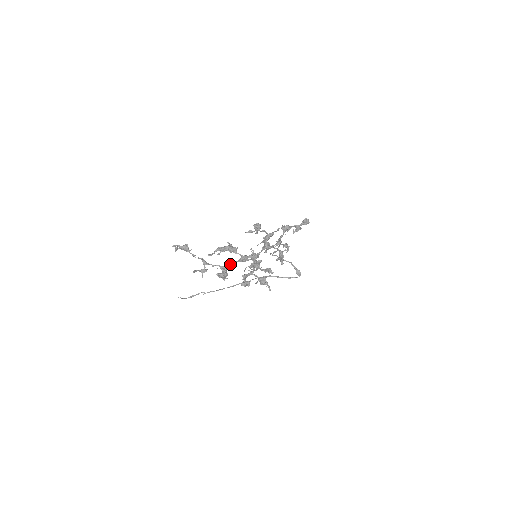
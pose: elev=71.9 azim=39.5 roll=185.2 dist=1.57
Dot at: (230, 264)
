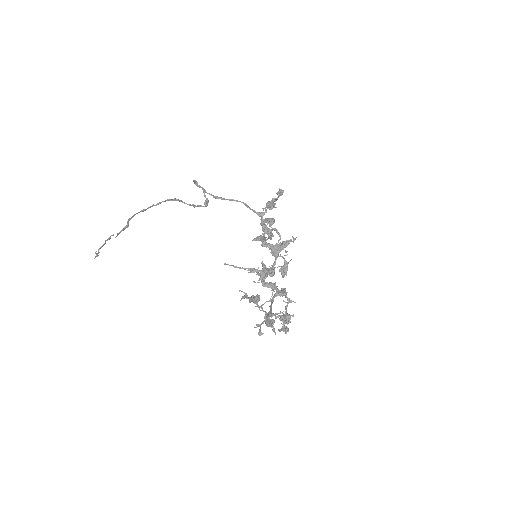
Dot at: occluded
